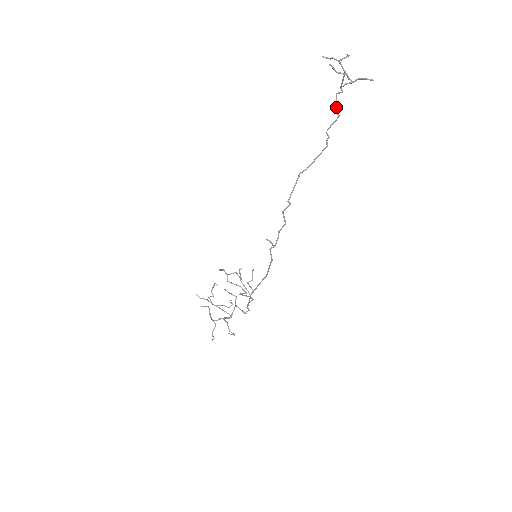
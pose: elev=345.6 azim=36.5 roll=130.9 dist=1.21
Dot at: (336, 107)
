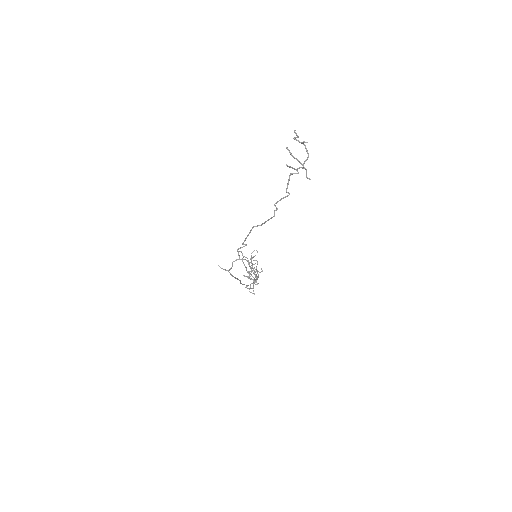
Dot at: (287, 186)
